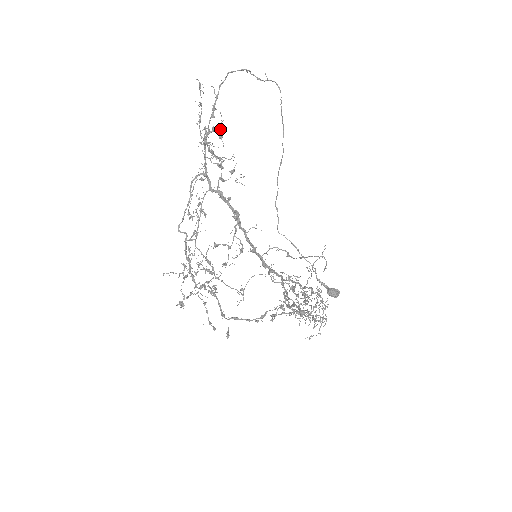
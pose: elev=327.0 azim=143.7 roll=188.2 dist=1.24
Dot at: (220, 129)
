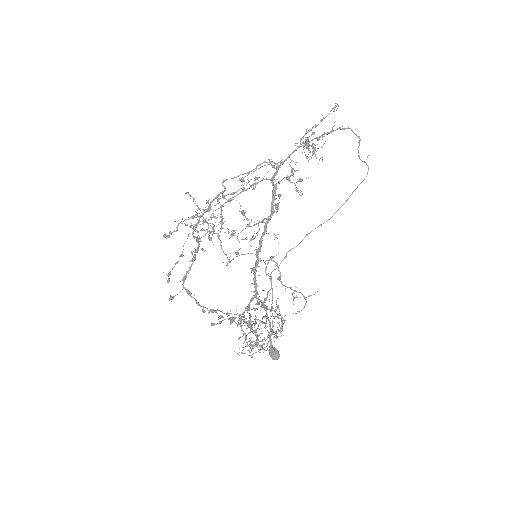
Dot at: occluded
